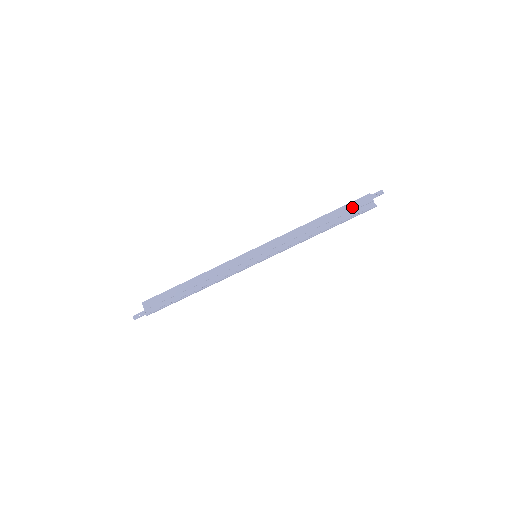
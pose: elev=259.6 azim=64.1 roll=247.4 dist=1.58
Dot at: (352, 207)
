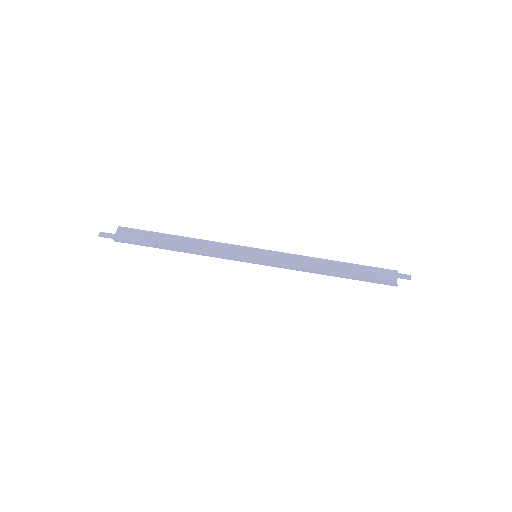
Dot at: (374, 272)
